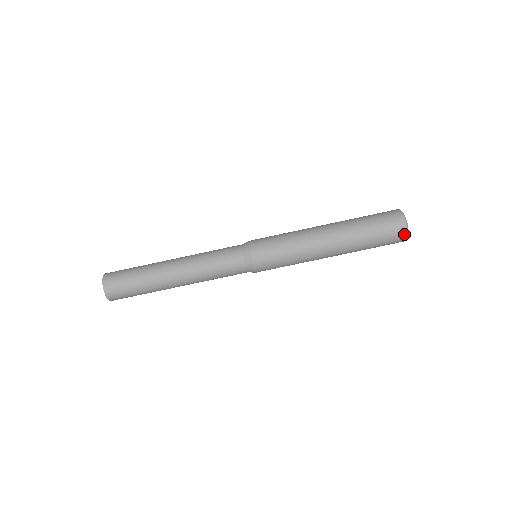
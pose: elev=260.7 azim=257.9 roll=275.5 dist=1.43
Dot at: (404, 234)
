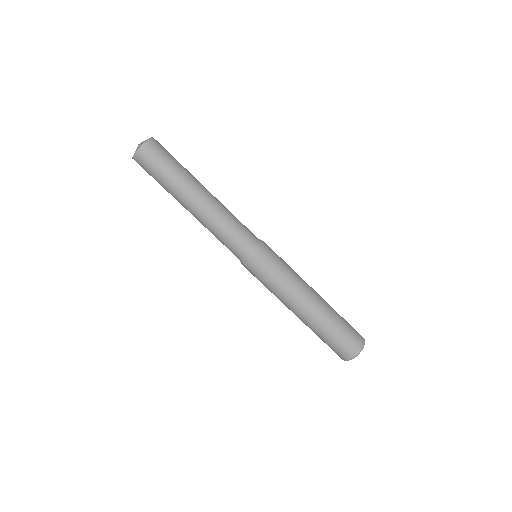
Dot at: (341, 358)
